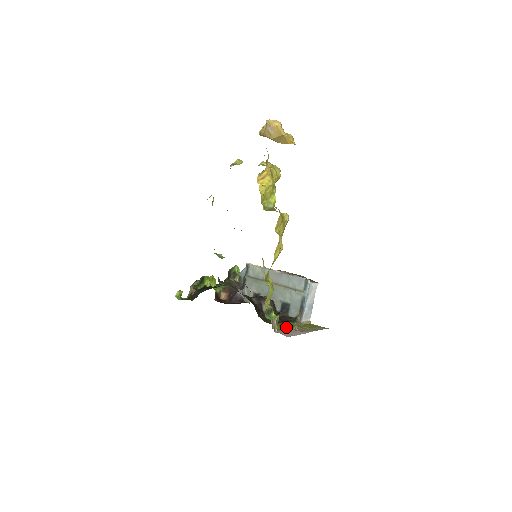
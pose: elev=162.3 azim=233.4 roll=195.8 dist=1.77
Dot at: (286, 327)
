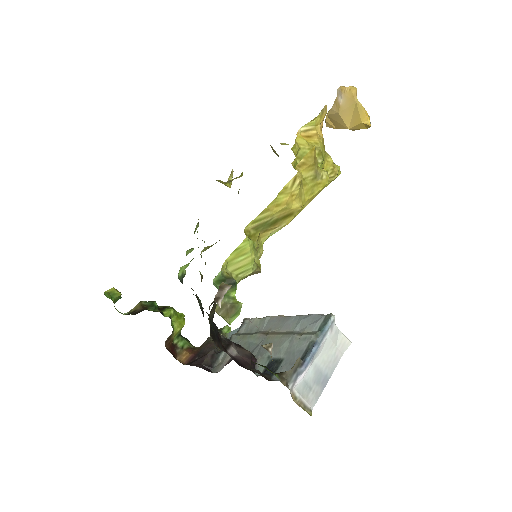
Dot at: occluded
